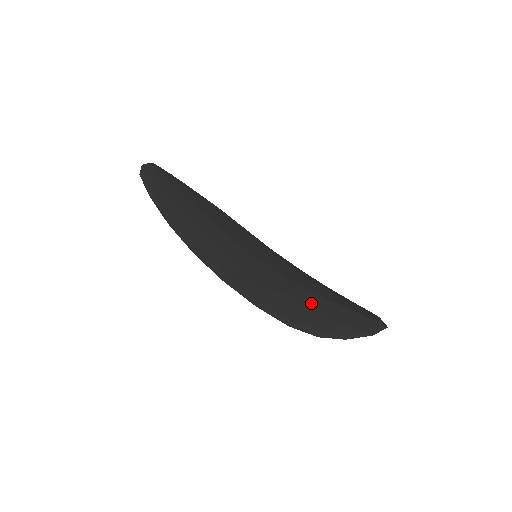
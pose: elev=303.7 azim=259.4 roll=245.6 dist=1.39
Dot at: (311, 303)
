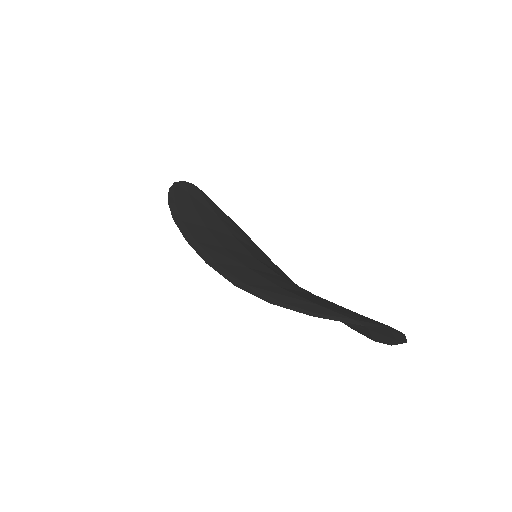
Dot at: (292, 289)
